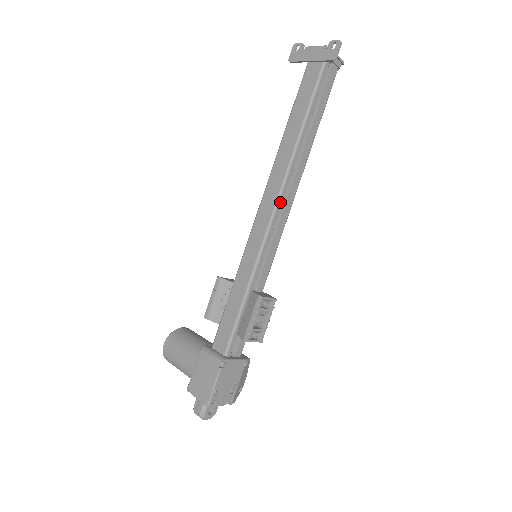
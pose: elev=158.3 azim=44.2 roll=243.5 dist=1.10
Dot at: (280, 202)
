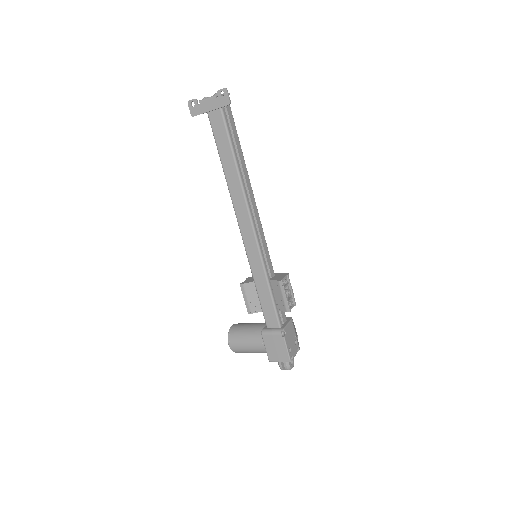
Dot at: (252, 215)
